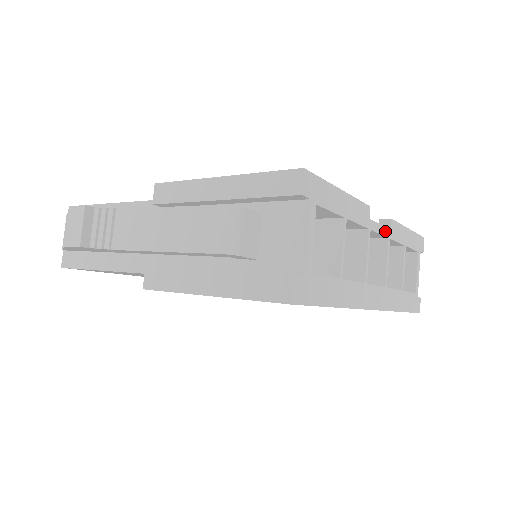
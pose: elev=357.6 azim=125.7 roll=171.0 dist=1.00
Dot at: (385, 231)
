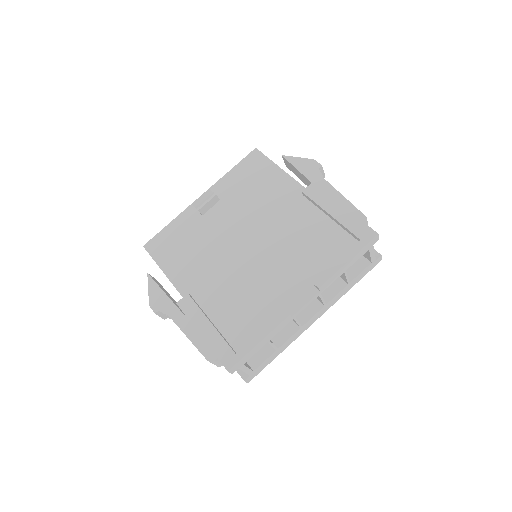
Dot at: (313, 299)
